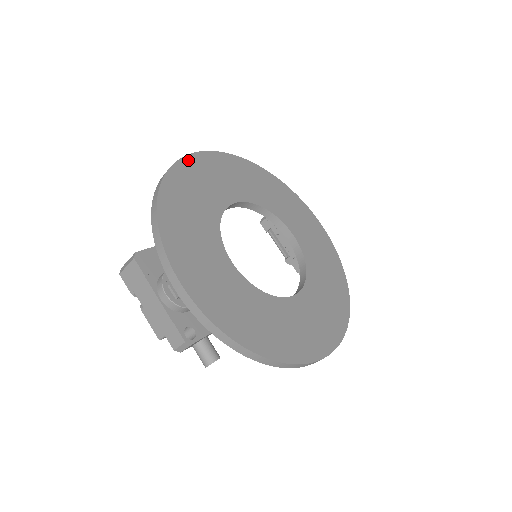
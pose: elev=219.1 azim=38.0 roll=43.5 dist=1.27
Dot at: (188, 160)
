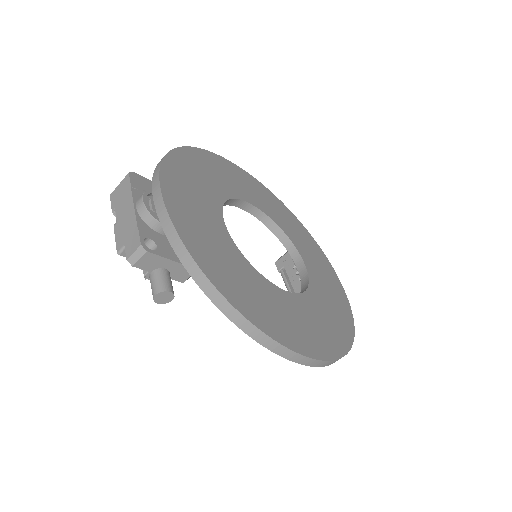
Dot at: (218, 157)
